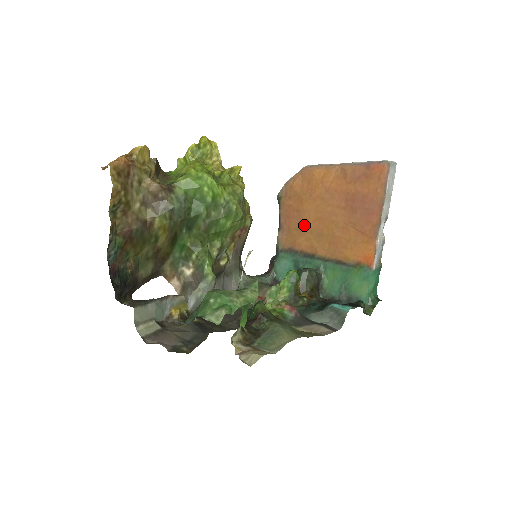
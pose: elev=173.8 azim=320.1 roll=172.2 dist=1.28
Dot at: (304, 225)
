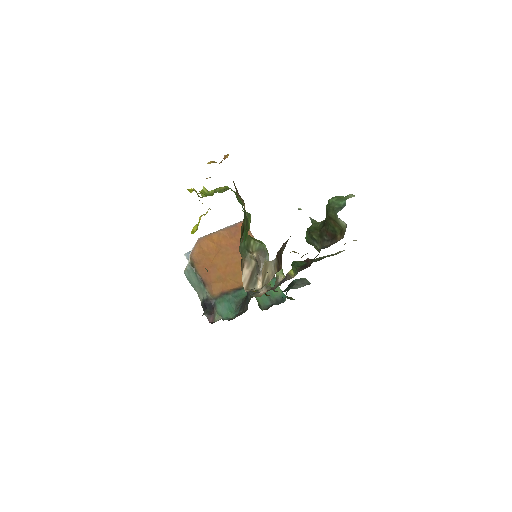
Dot at: (221, 273)
